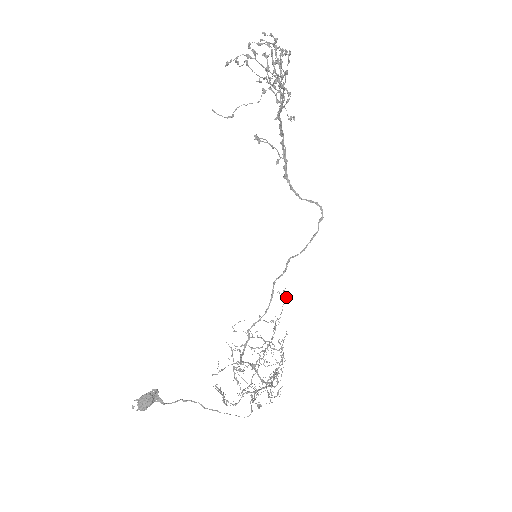
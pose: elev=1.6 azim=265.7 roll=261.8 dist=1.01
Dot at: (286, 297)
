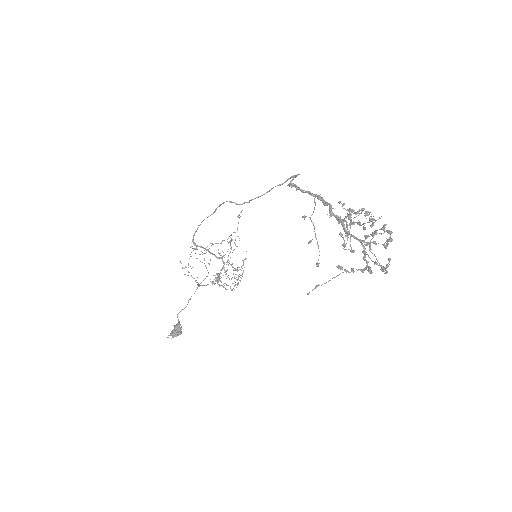
Dot at: occluded
